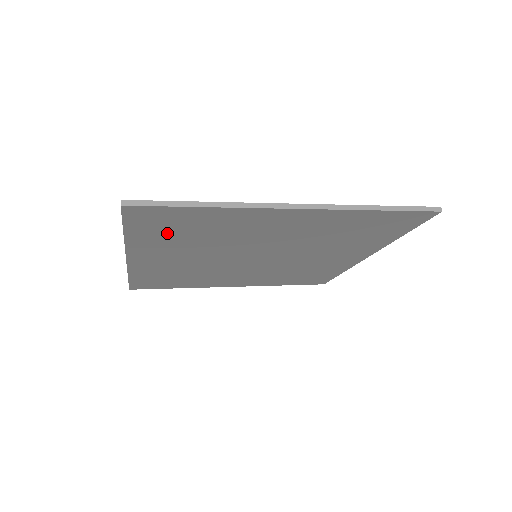
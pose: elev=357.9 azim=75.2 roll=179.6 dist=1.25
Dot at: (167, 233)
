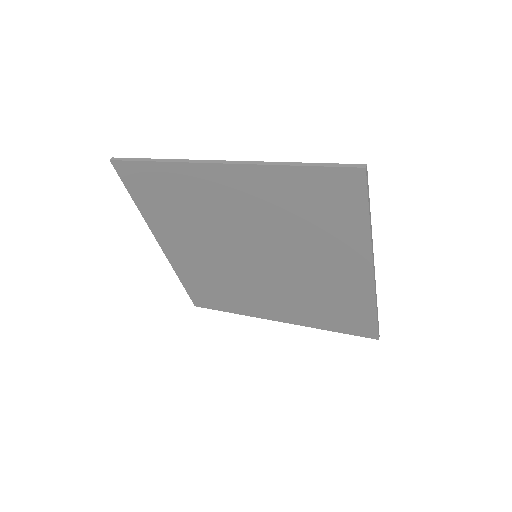
Dot at: (159, 203)
